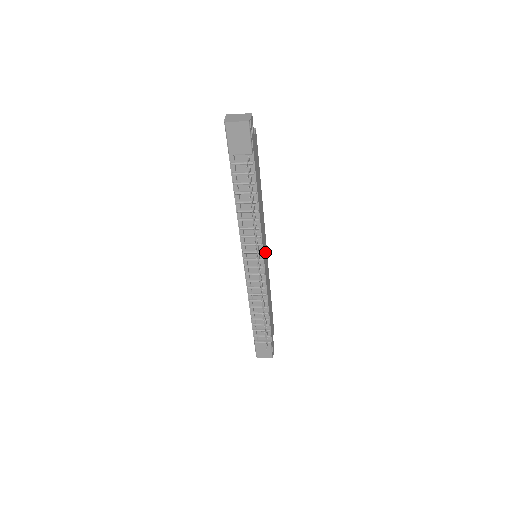
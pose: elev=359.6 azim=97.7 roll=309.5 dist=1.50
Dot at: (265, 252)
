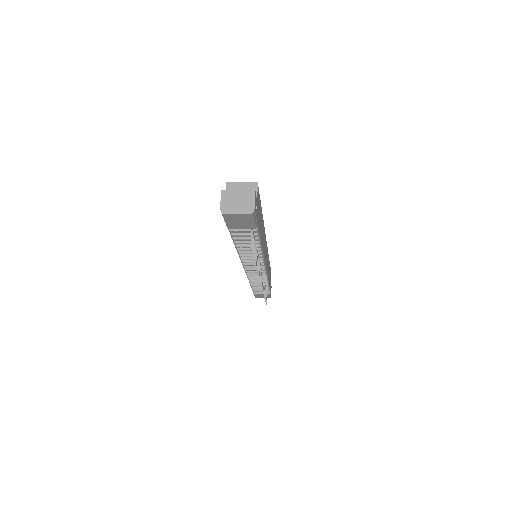
Dot at: occluded
